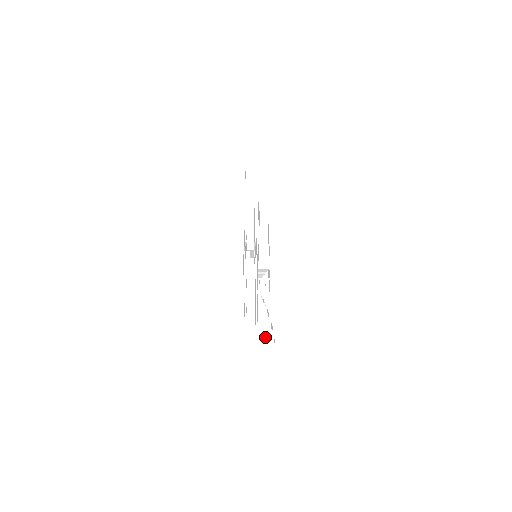
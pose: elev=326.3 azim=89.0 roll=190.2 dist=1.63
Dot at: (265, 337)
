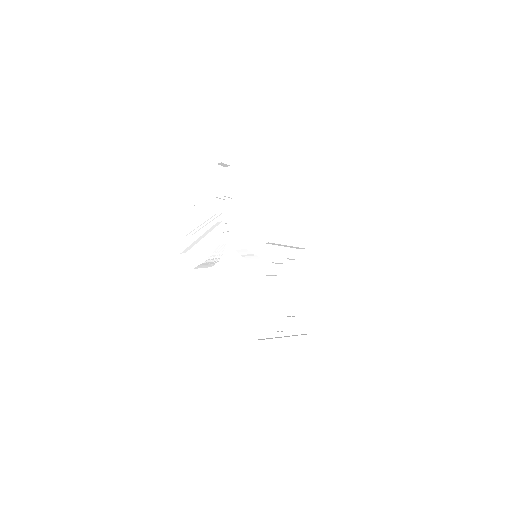
Dot at: (203, 267)
